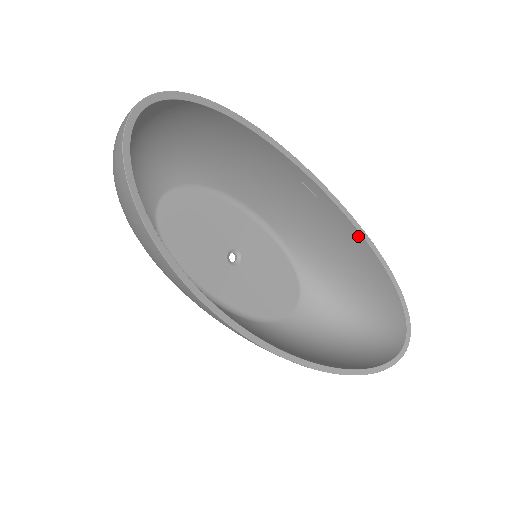
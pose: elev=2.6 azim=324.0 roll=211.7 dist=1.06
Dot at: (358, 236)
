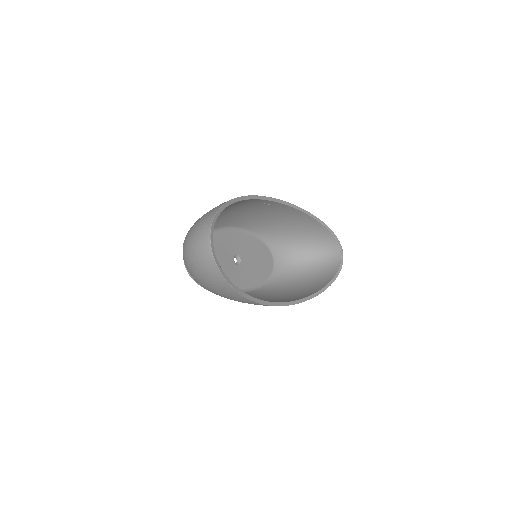
Dot at: (298, 212)
